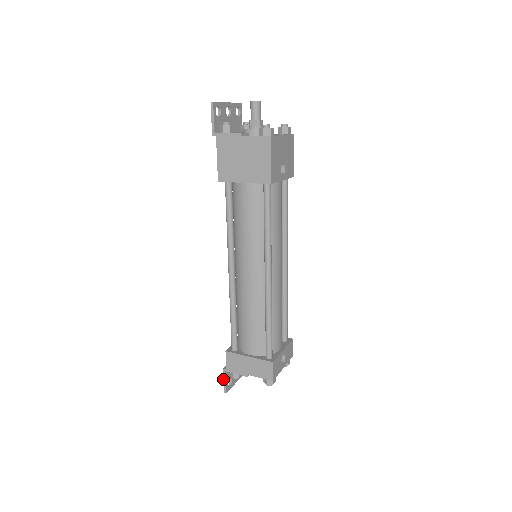
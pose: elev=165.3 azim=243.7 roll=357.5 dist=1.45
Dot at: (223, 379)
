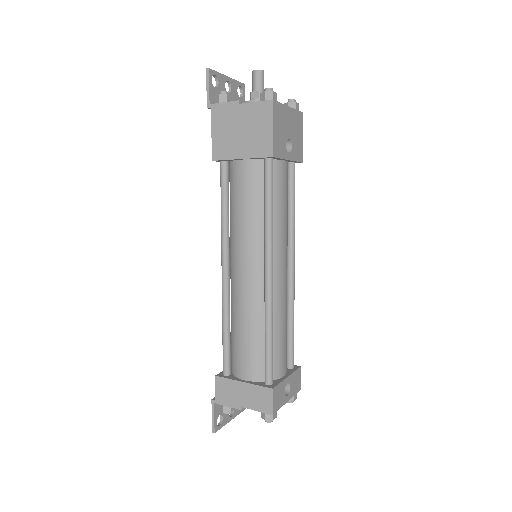
Dot at: occluded
